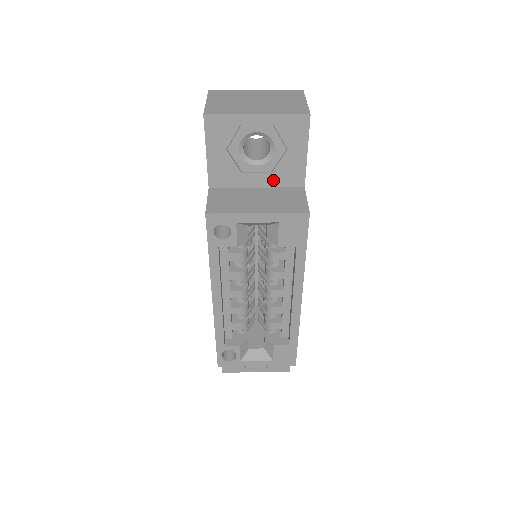
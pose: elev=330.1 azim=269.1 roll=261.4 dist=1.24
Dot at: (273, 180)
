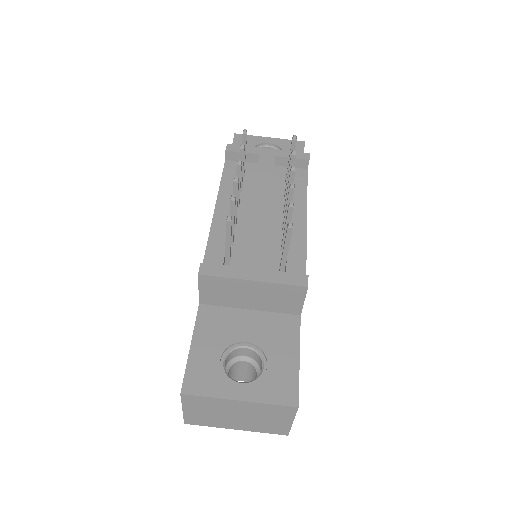
Dot at: occluded
